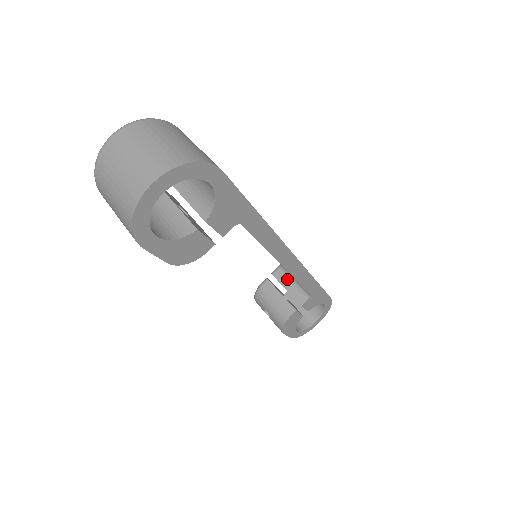
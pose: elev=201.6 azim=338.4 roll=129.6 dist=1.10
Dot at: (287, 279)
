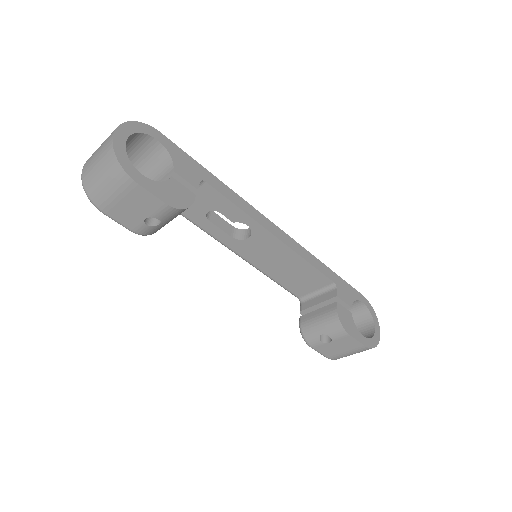
Dot at: (312, 300)
